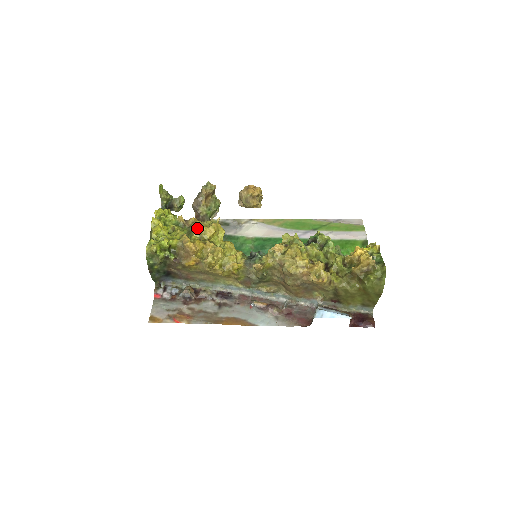
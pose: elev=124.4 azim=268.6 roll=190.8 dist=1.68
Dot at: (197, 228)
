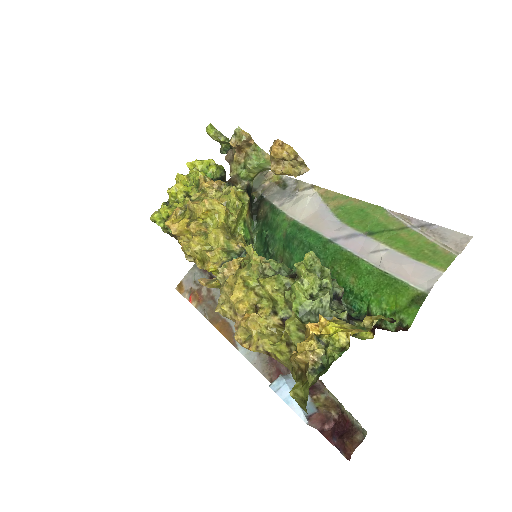
Dot at: (191, 201)
